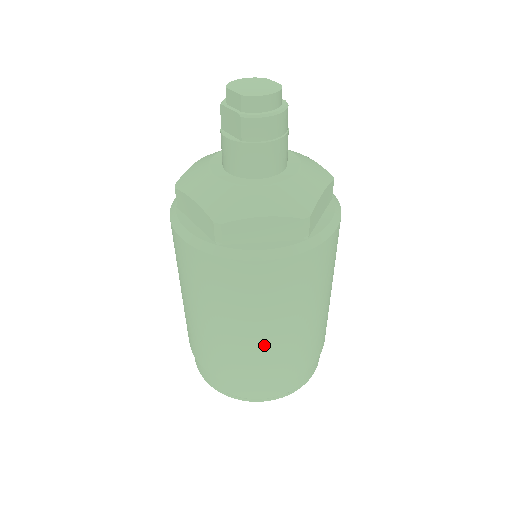
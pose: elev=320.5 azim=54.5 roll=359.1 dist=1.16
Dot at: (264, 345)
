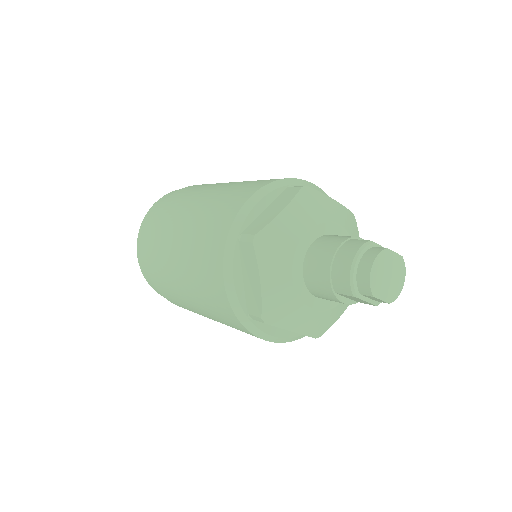
Dot at: occluded
